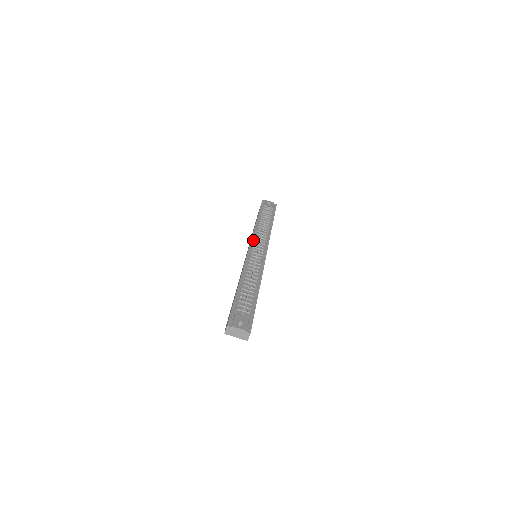
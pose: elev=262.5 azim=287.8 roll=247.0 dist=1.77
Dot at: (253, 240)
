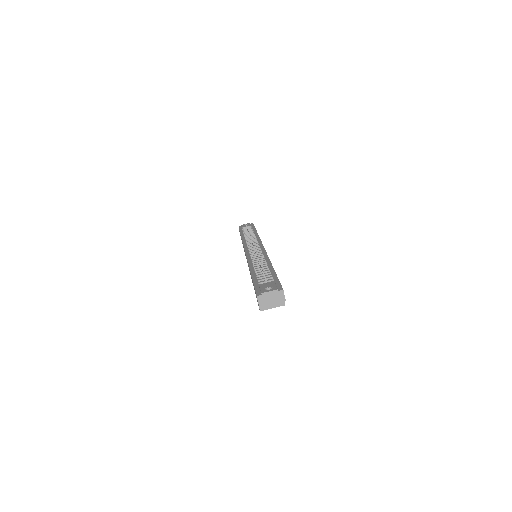
Dot at: (246, 246)
